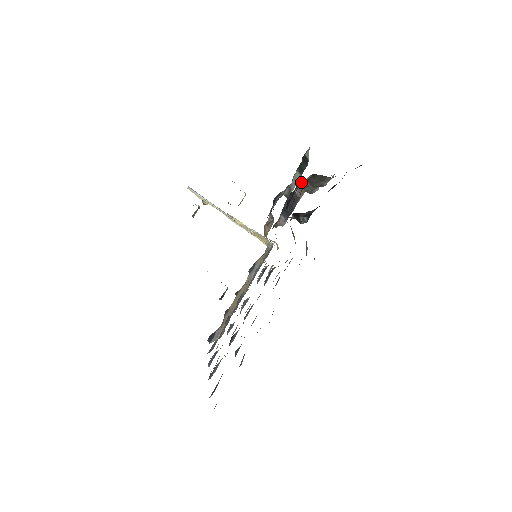
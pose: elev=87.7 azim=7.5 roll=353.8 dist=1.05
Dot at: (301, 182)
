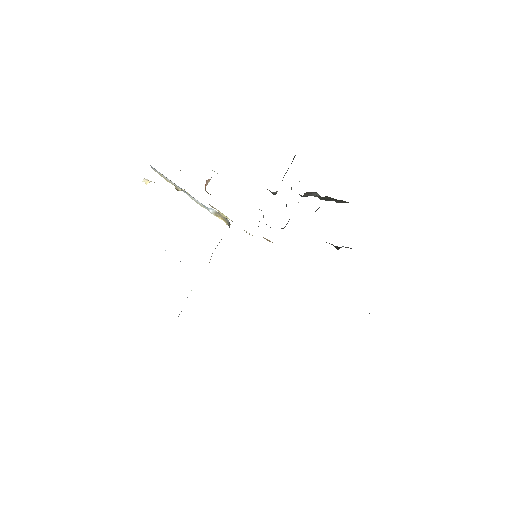
Dot at: (306, 192)
